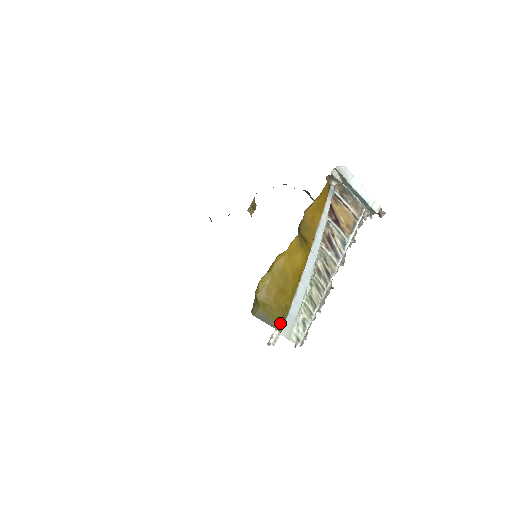
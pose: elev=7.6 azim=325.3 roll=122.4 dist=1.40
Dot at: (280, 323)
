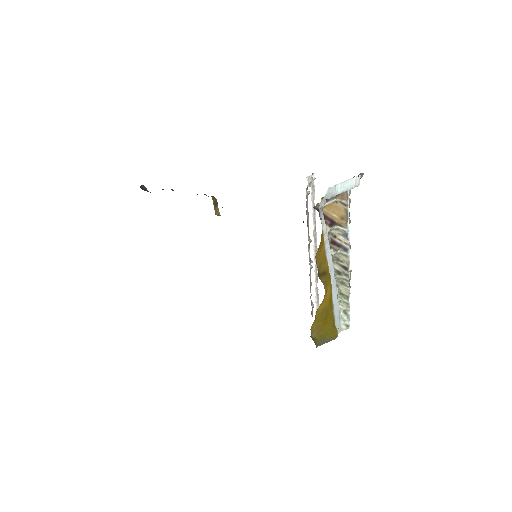
Dot at: (335, 334)
